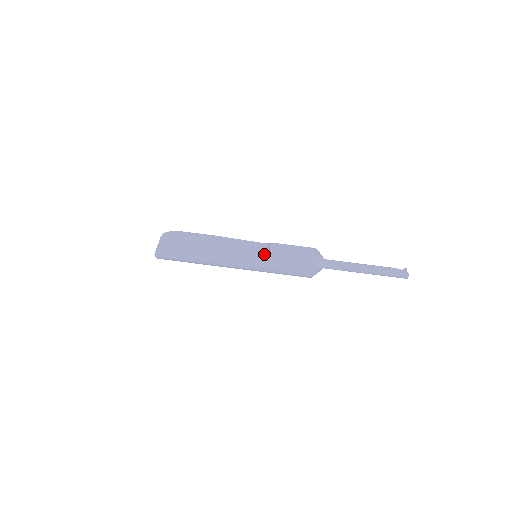
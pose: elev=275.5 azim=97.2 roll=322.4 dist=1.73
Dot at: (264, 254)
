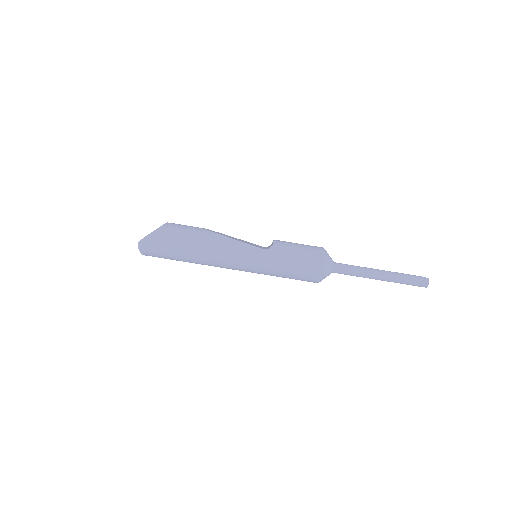
Dot at: (266, 248)
